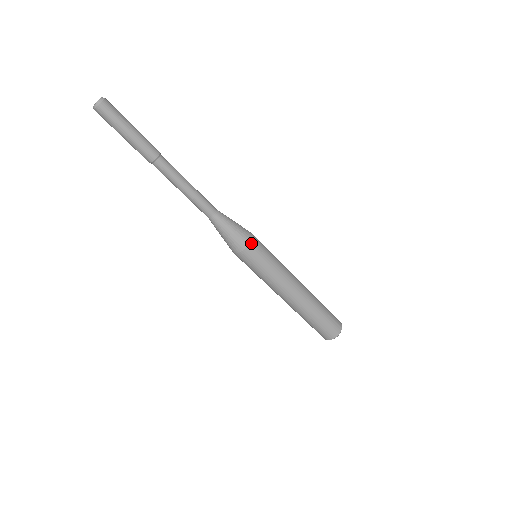
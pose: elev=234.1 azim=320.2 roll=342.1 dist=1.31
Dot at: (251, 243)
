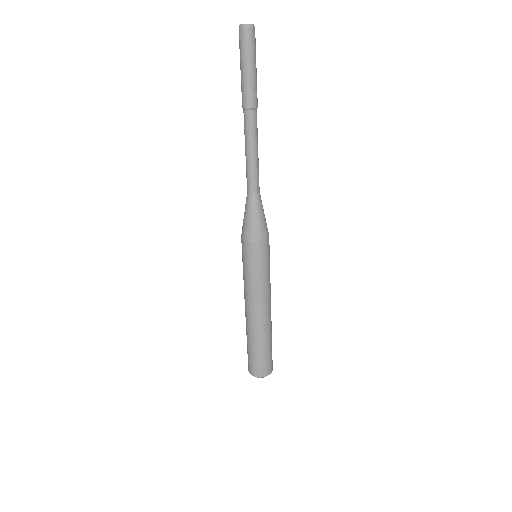
Dot at: (266, 240)
